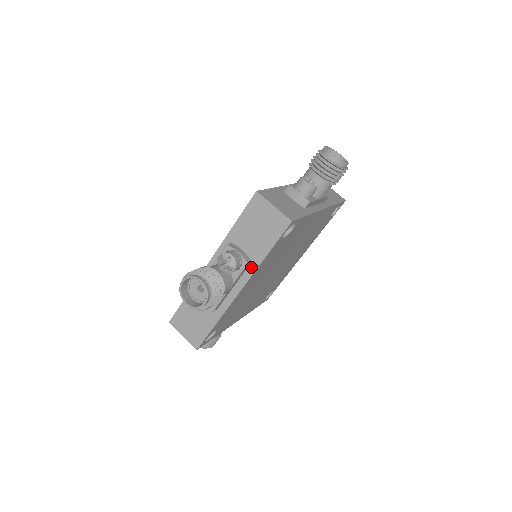
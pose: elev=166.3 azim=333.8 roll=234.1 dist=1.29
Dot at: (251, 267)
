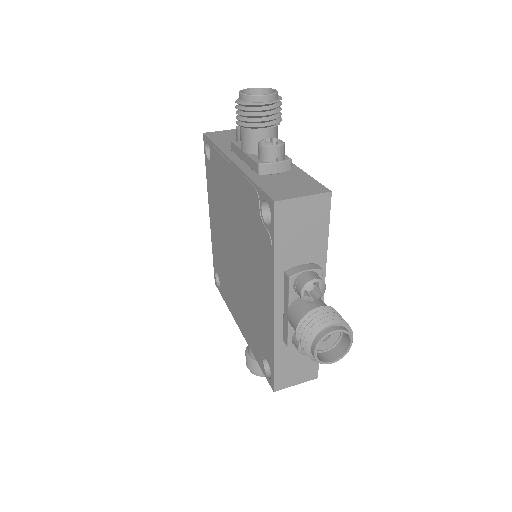
Dot at: occluded
